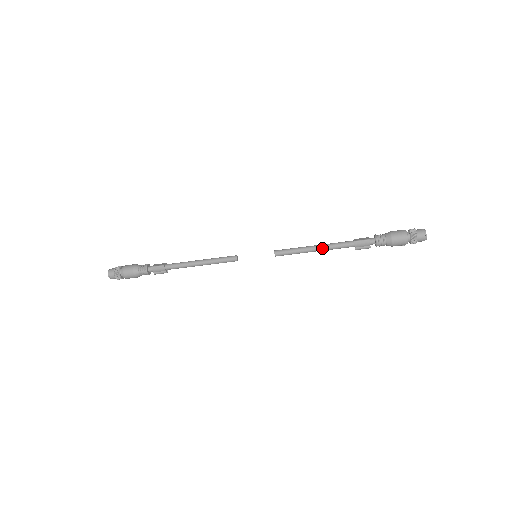
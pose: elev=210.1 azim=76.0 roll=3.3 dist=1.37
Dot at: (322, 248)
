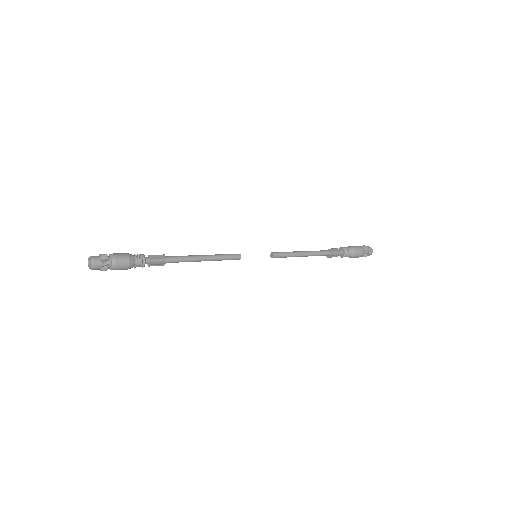
Dot at: (309, 255)
